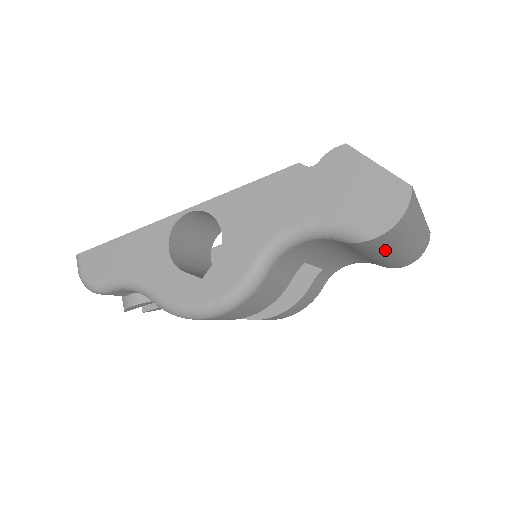
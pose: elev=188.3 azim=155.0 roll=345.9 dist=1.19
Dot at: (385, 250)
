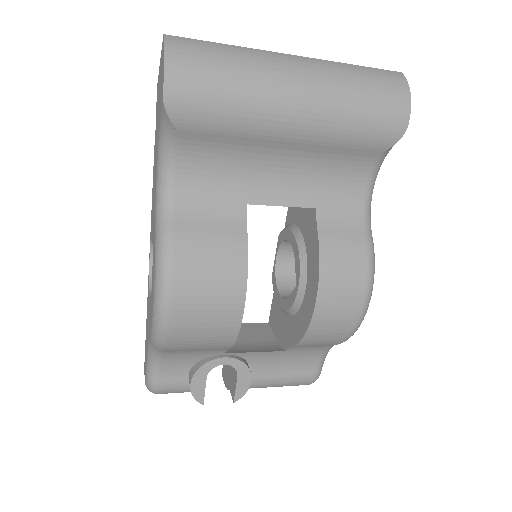
Dot at: (248, 106)
